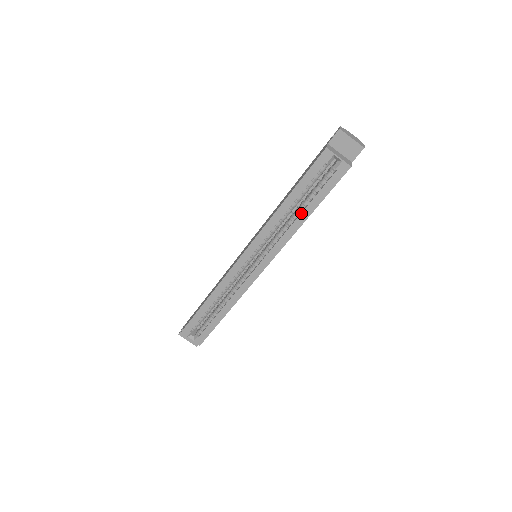
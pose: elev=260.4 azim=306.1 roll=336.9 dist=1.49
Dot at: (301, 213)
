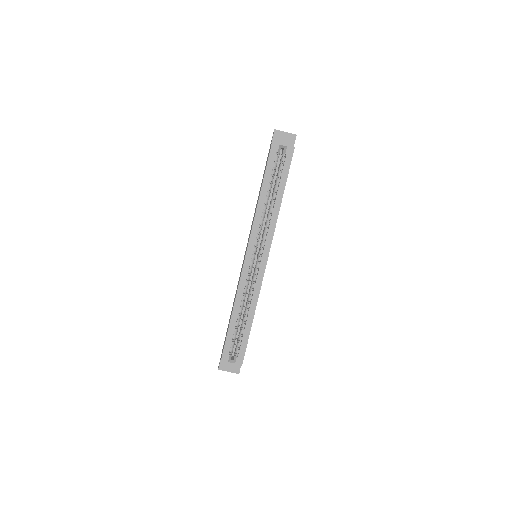
Dot at: (276, 198)
